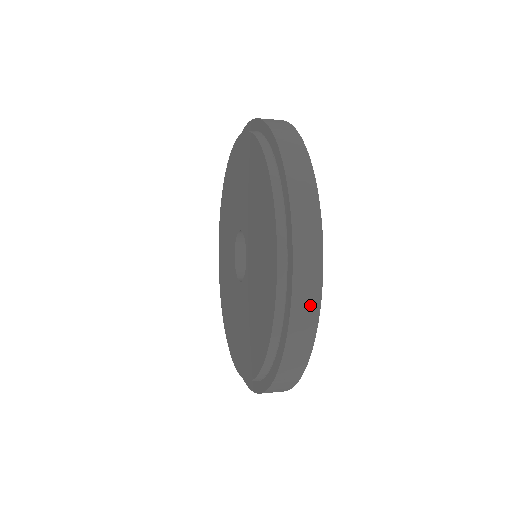
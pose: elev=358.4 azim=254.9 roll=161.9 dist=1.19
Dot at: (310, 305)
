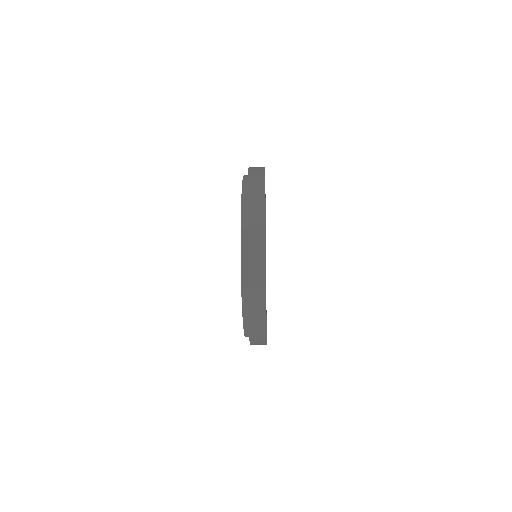
Dot at: (259, 239)
